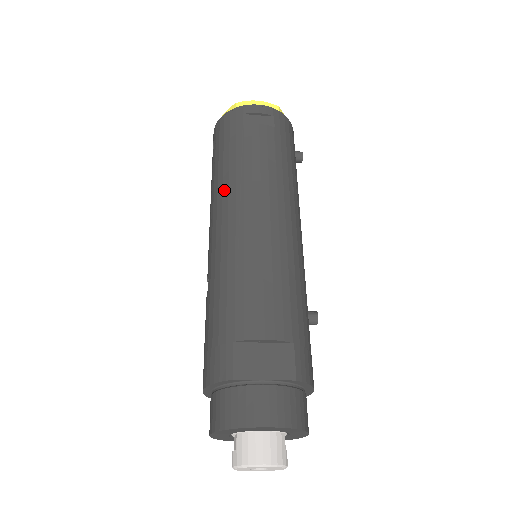
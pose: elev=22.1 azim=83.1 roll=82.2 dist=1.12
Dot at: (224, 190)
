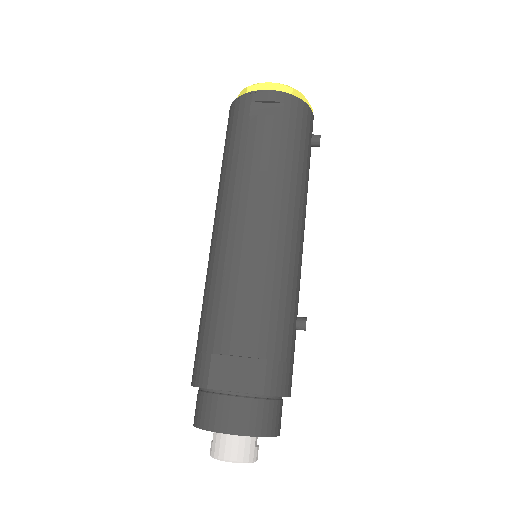
Dot at: (224, 192)
